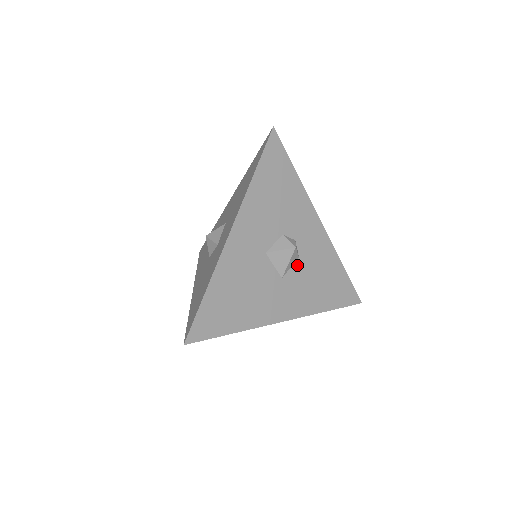
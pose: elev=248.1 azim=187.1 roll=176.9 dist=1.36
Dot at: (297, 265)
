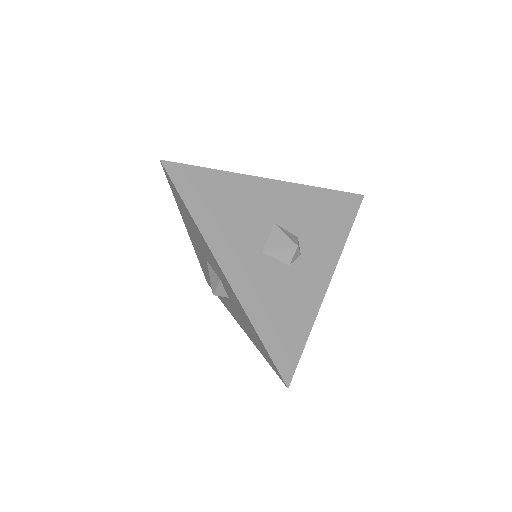
Dot at: (282, 267)
